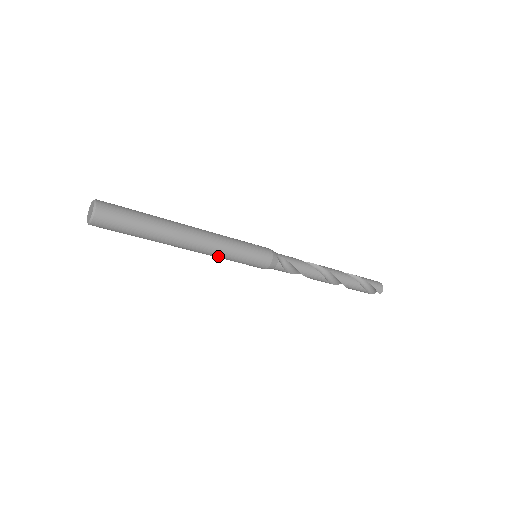
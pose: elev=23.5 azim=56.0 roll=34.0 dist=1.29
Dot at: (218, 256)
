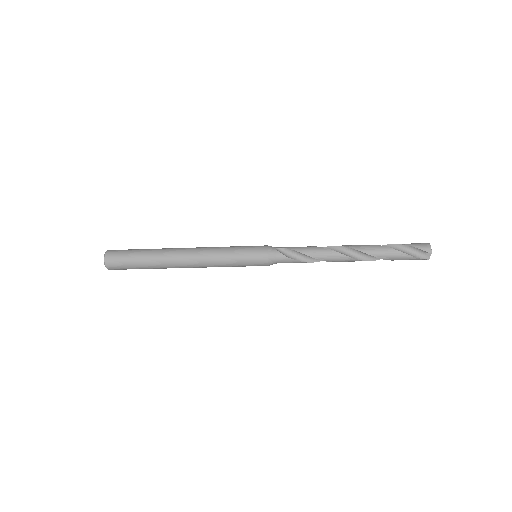
Dot at: (214, 263)
